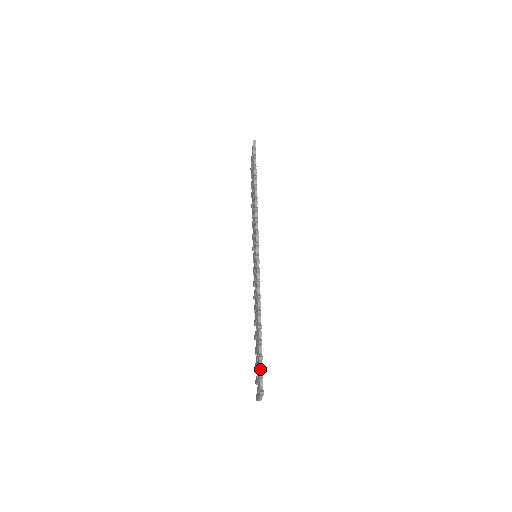
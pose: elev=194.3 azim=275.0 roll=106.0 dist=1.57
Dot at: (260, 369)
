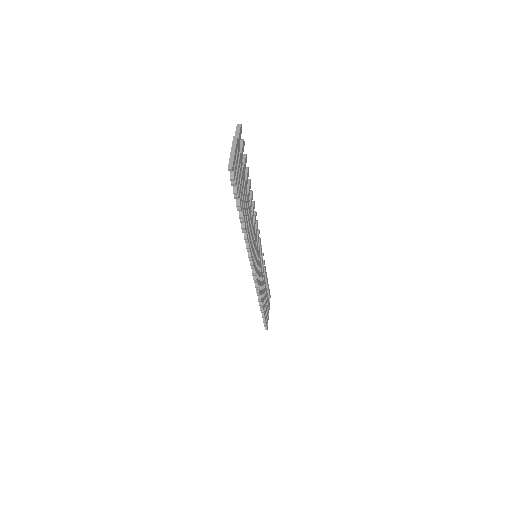
Dot at: (264, 321)
